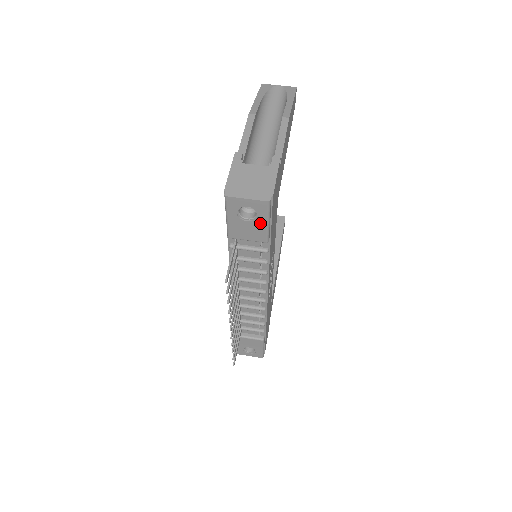
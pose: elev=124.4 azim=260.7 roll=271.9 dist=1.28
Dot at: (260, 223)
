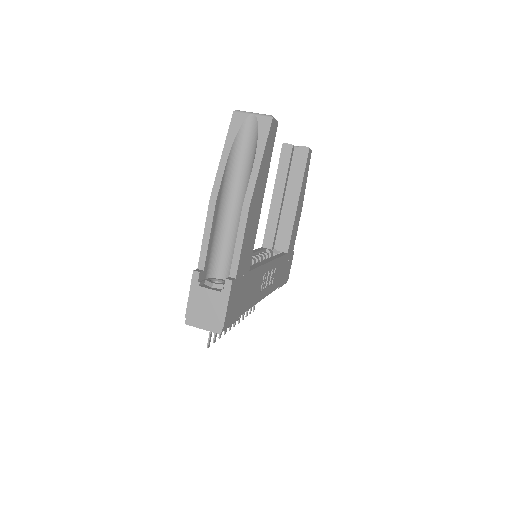
Dot at: occluded
